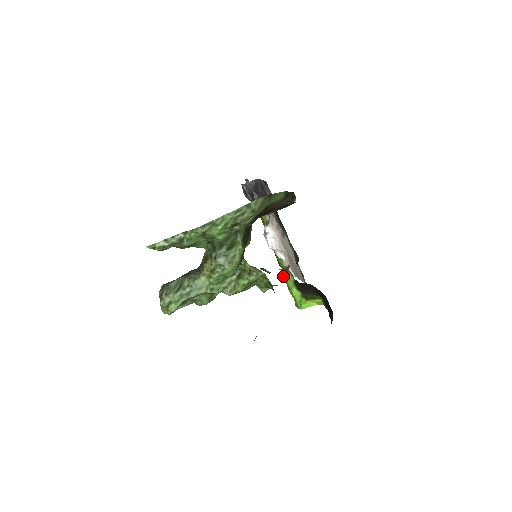
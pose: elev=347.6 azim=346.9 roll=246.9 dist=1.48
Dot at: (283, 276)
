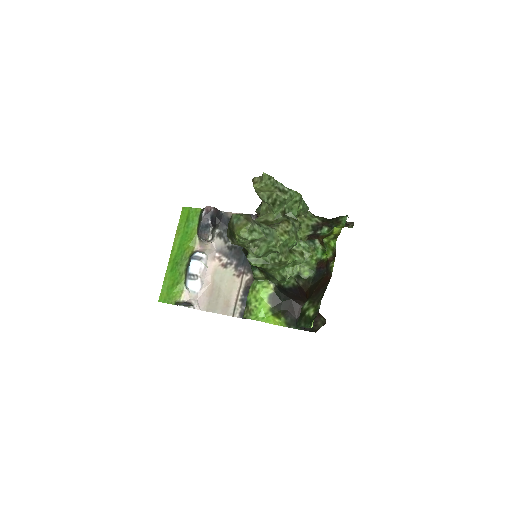
Dot at: (188, 305)
